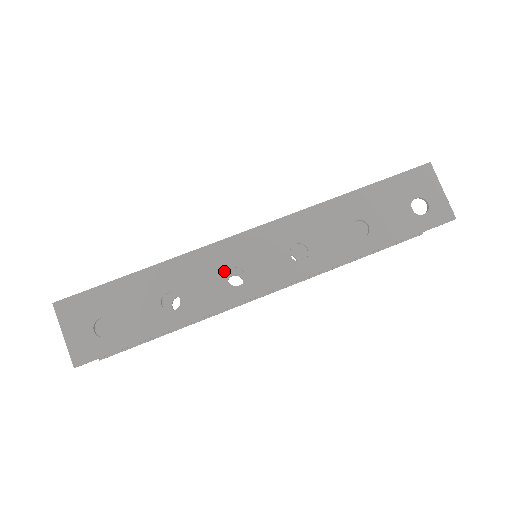
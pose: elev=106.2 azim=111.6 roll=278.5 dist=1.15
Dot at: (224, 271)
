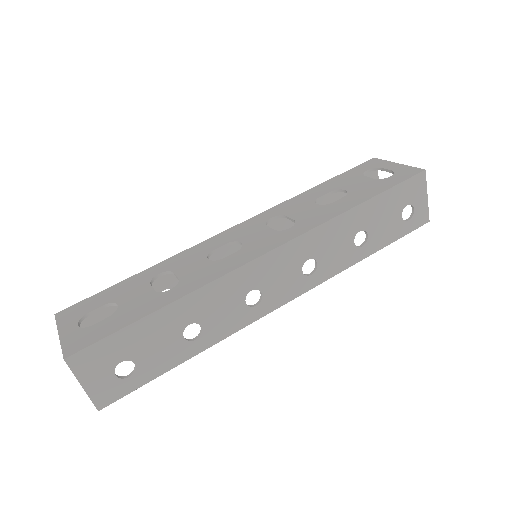
Dot at: (243, 295)
